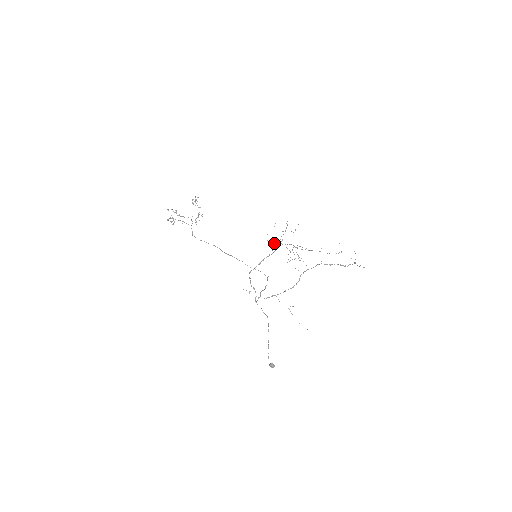
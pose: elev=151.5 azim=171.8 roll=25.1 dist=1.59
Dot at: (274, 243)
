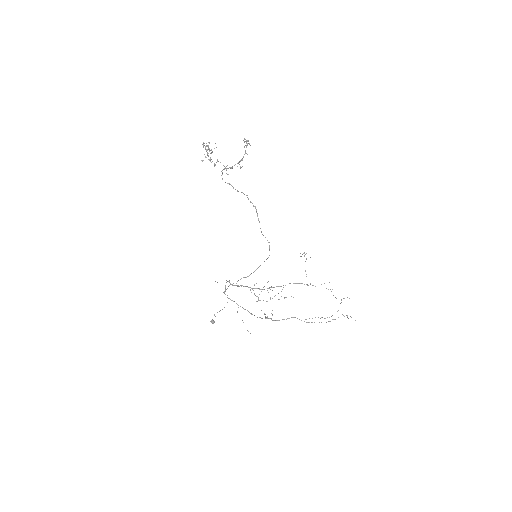
Dot at: occluded
